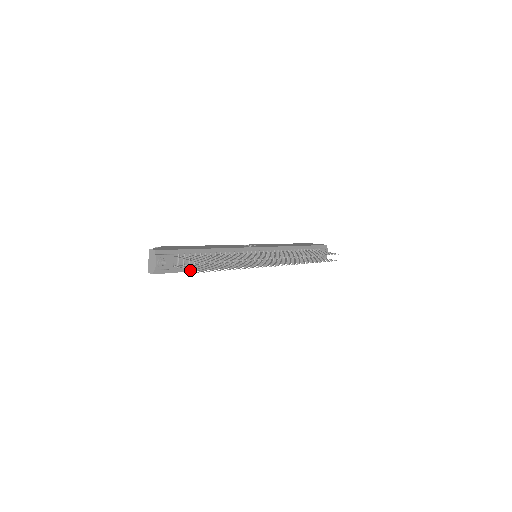
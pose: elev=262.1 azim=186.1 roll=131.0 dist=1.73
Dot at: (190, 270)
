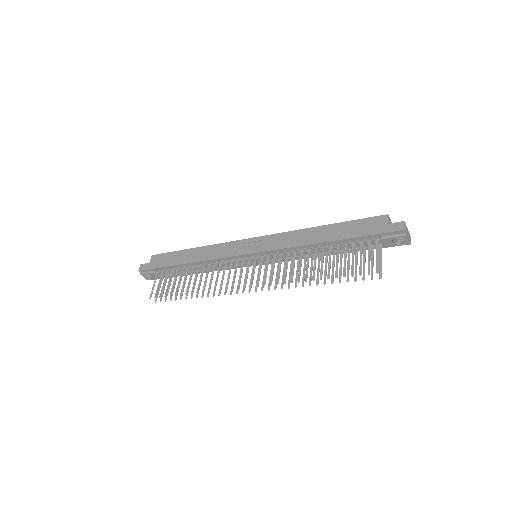
Dot at: occluded
